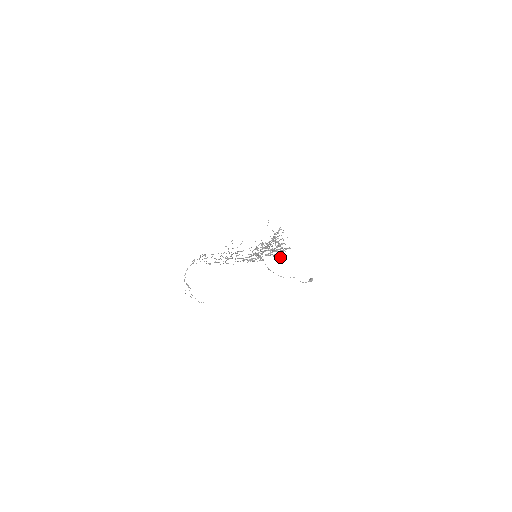
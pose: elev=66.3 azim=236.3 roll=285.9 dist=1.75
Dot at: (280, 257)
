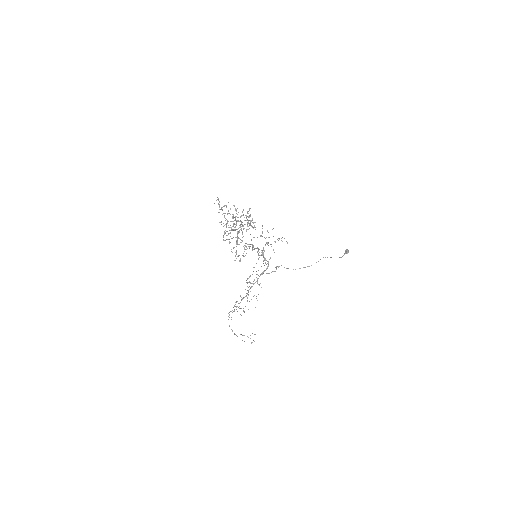
Dot at: occluded
